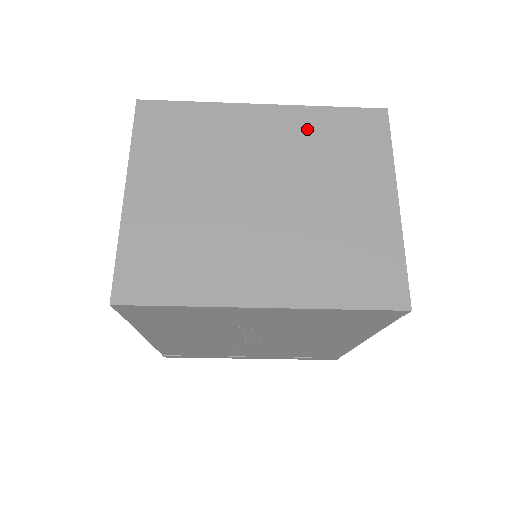
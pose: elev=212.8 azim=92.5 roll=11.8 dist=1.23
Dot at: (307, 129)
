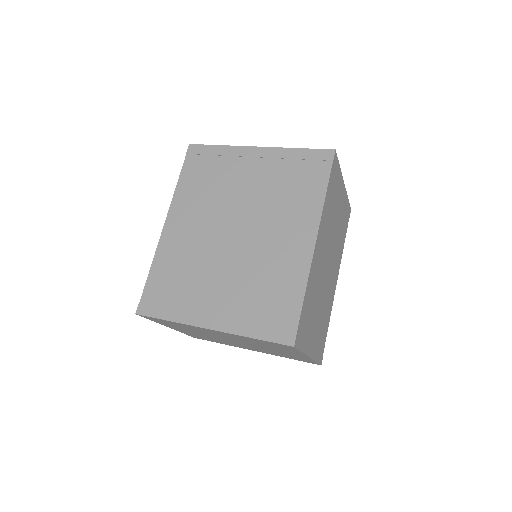
Dot at: occluded
